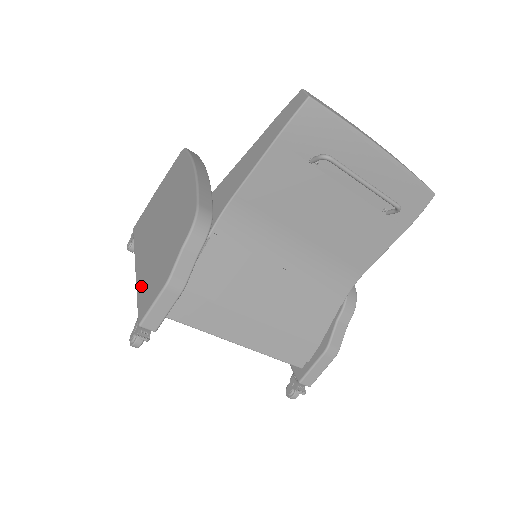
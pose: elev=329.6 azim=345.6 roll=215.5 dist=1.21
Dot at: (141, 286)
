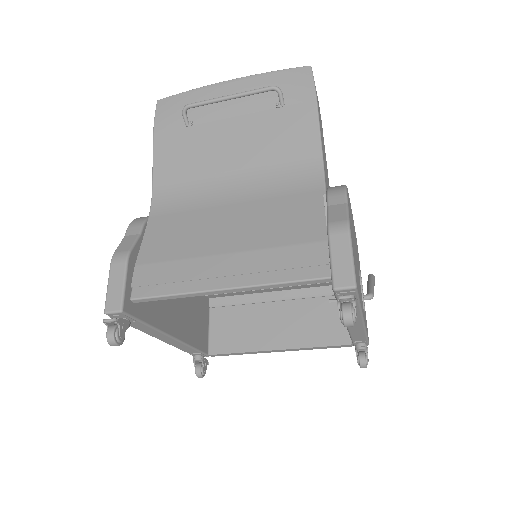
Dot at: occluded
